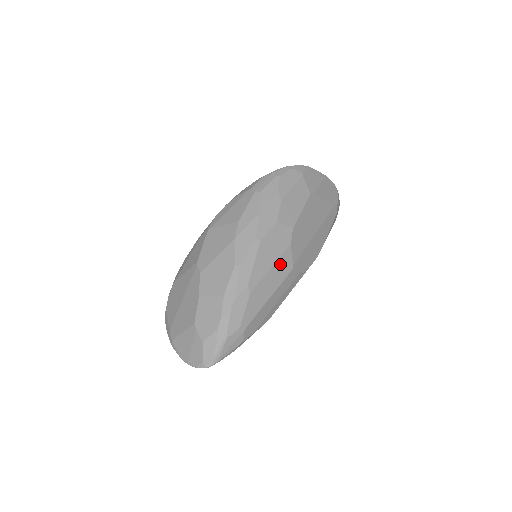
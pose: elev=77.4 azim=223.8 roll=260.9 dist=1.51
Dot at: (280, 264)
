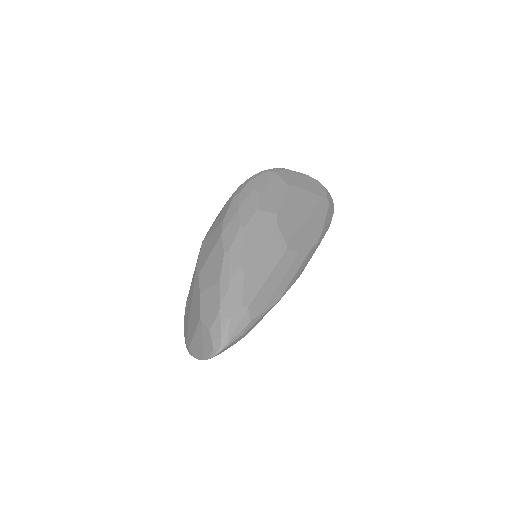
Dot at: (271, 245)
